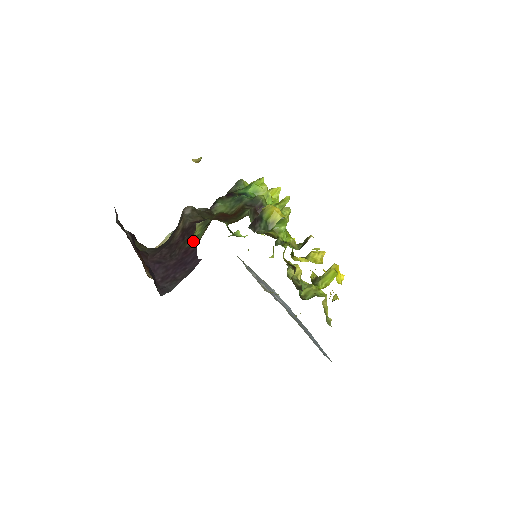
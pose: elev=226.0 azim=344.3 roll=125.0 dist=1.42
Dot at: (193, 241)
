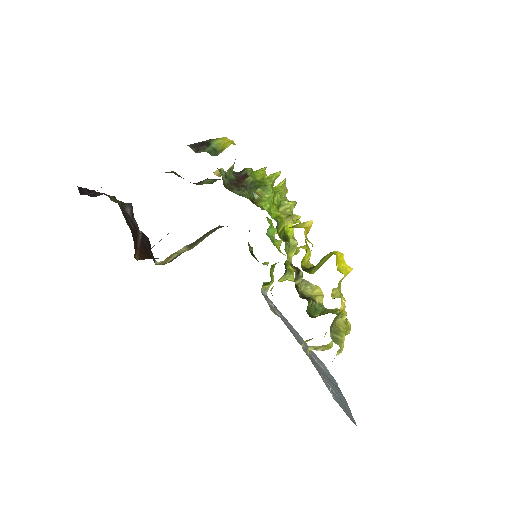
Dot at: occluded
